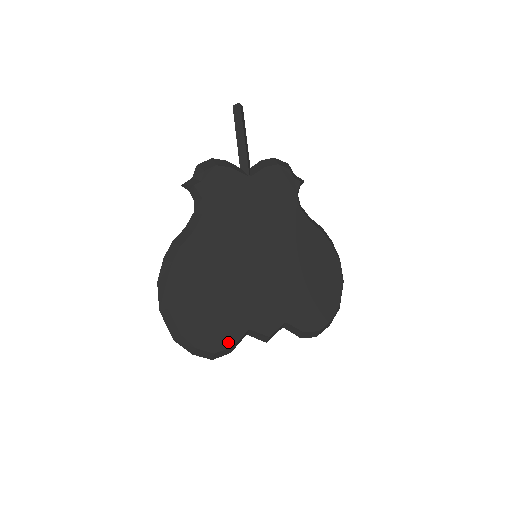
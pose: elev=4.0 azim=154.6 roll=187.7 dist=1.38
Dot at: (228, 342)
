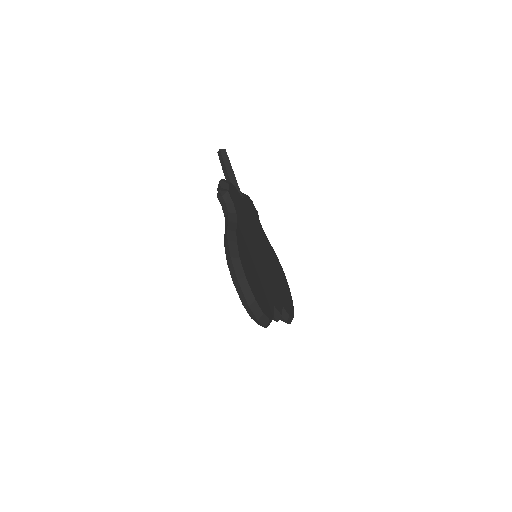
Dot at: (271, 313)
